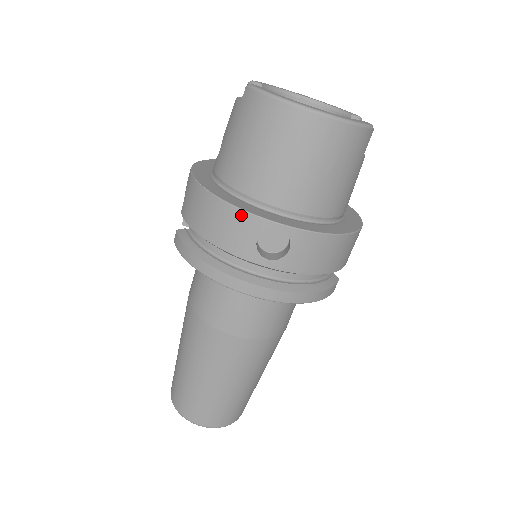
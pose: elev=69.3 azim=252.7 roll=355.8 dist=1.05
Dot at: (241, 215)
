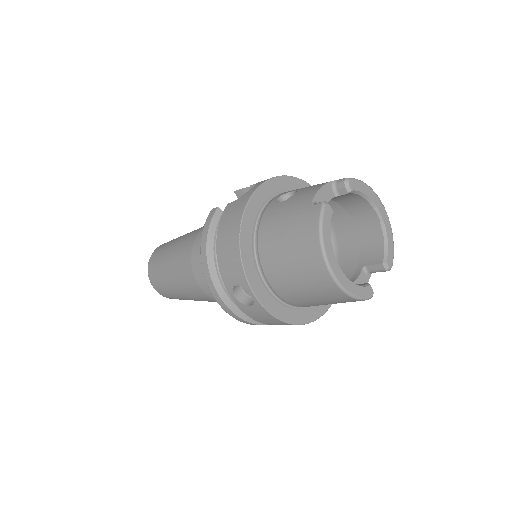
Dot at: (240, 267)
